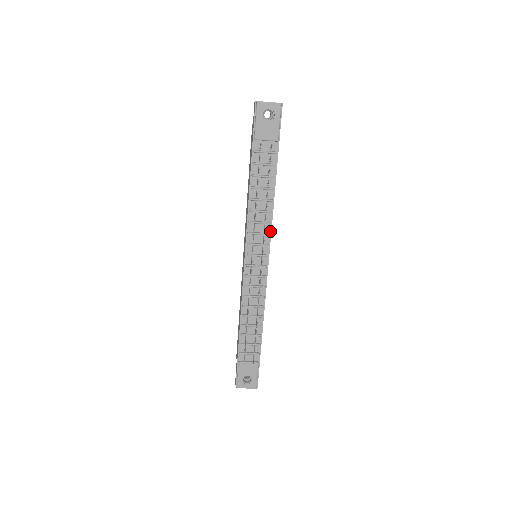
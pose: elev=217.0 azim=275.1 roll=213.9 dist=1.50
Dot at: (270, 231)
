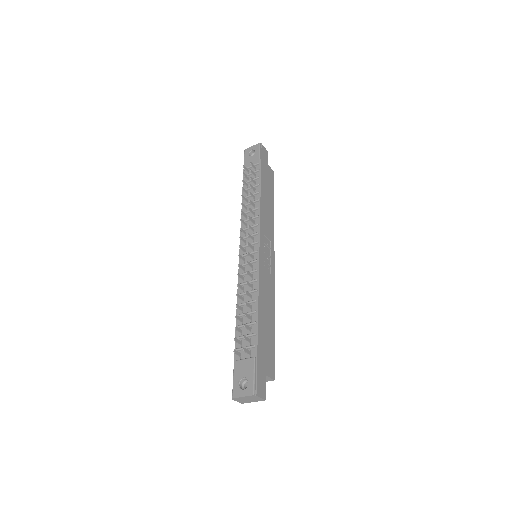
Dot at: (259, 223)
